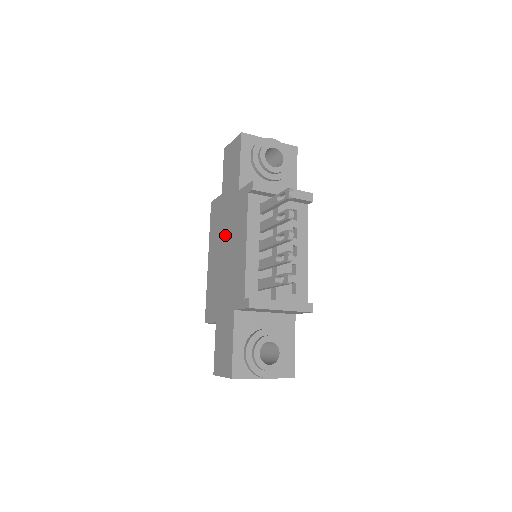
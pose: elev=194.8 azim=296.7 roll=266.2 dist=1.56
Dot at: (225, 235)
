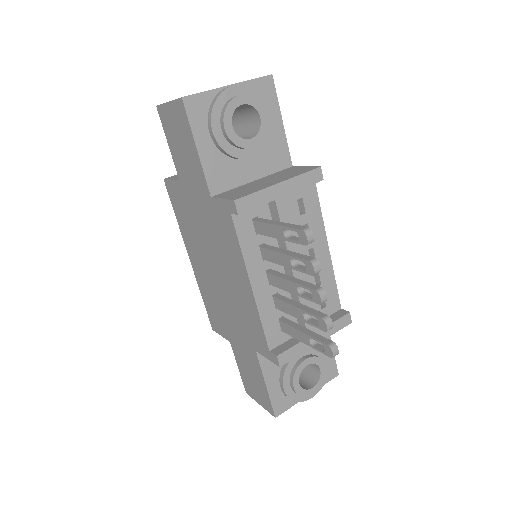
Dot at: (207, 247)
